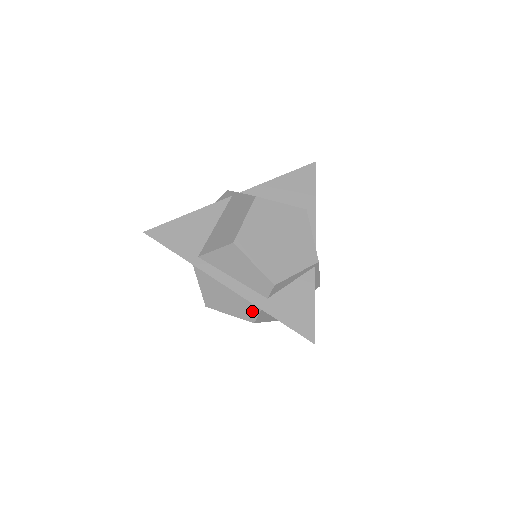
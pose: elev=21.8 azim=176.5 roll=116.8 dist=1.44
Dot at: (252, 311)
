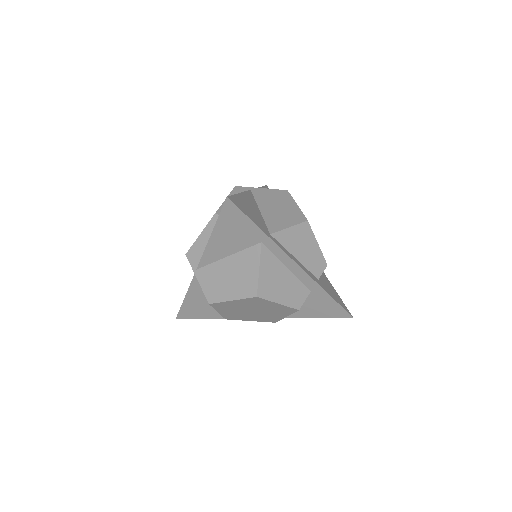
Dot at: (301, 296)
